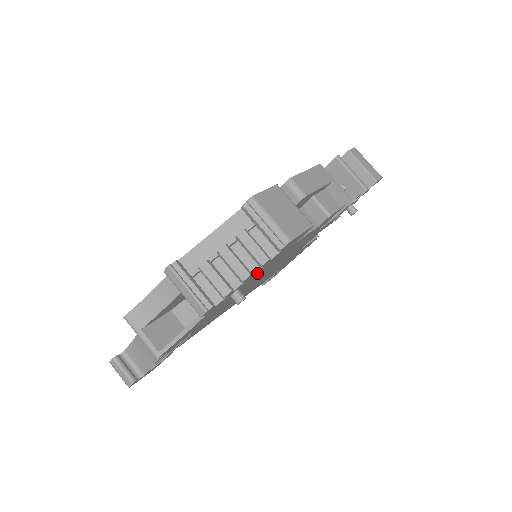
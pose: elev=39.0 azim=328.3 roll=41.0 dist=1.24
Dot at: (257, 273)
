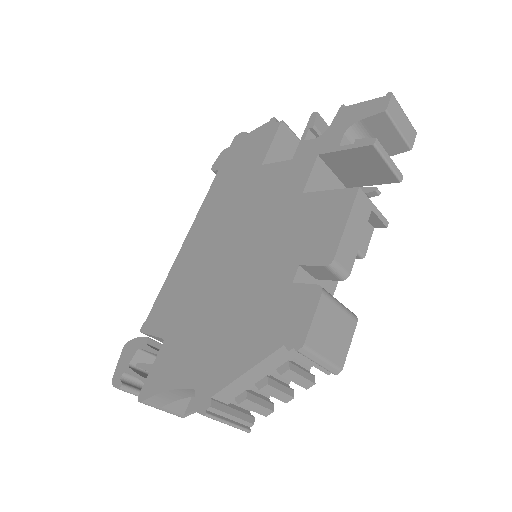
Dot at: occluded
